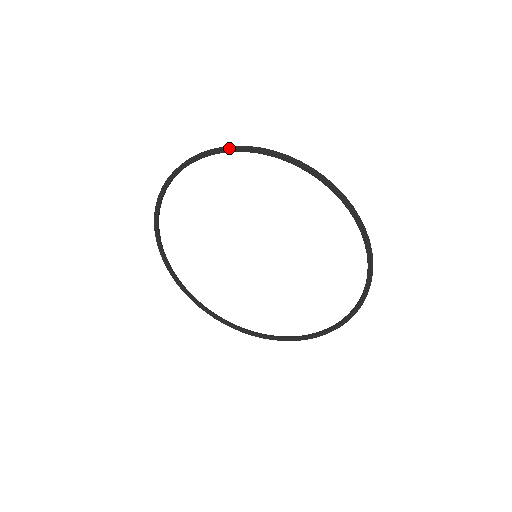
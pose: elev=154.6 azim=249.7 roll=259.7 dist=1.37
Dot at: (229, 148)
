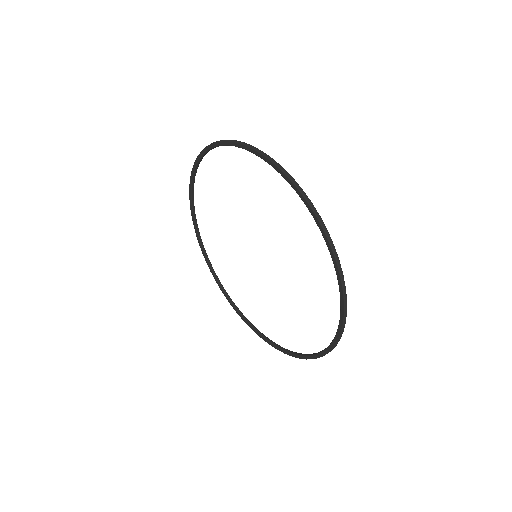
Dot at: (223, 141)
